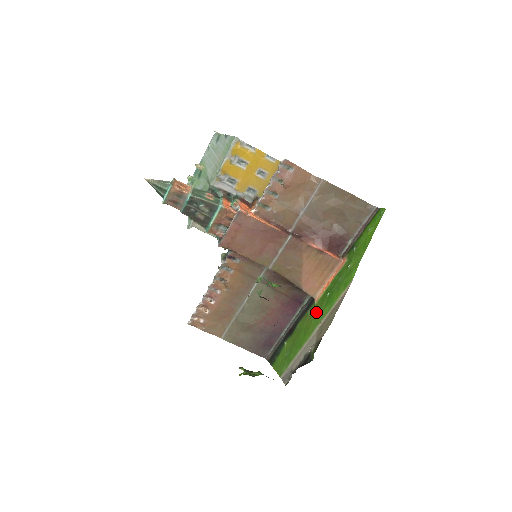
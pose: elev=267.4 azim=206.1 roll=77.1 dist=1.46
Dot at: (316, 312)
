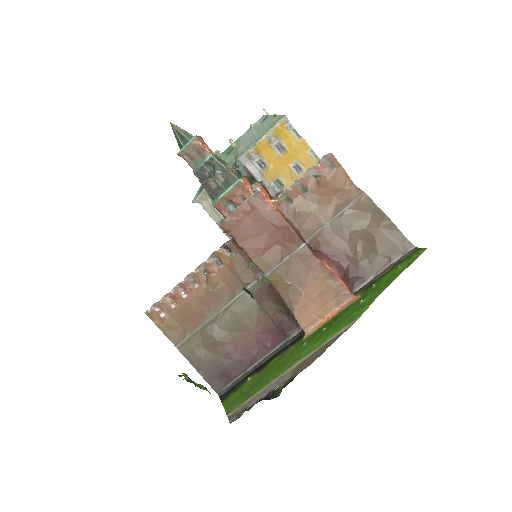
Dot at: (302, 347)
